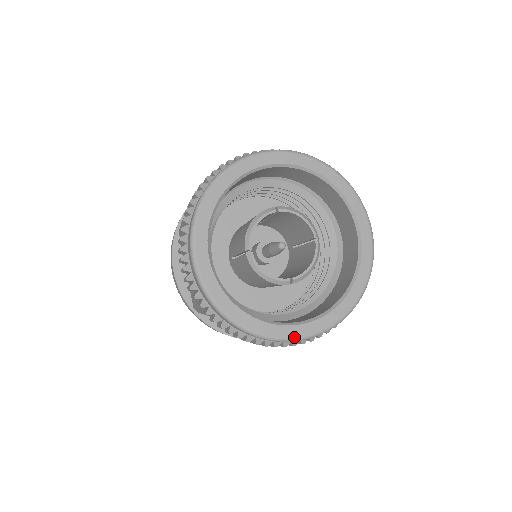
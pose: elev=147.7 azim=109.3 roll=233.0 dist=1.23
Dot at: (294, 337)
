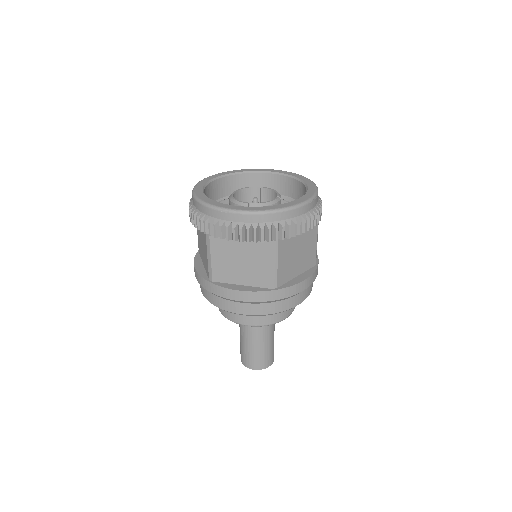
Dot at: (313, 195)
